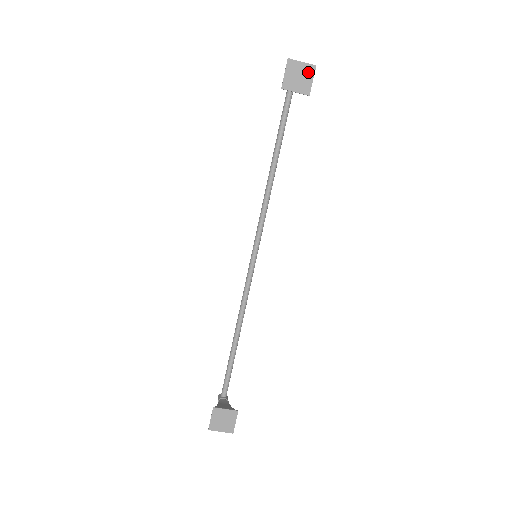
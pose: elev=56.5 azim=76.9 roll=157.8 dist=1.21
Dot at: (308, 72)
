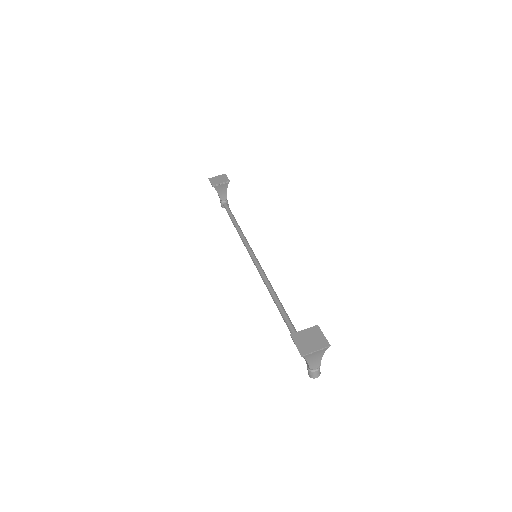
Dot at: (223, 177)
